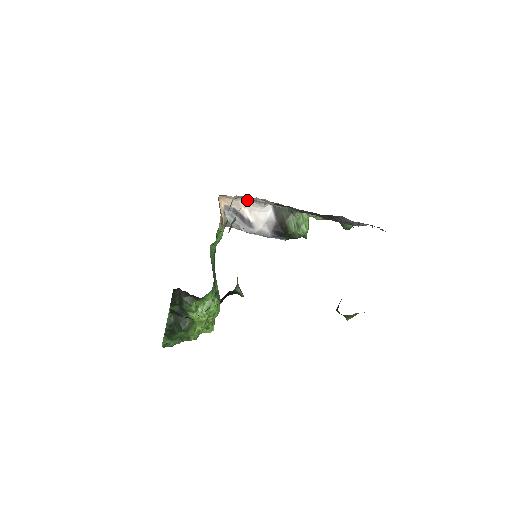
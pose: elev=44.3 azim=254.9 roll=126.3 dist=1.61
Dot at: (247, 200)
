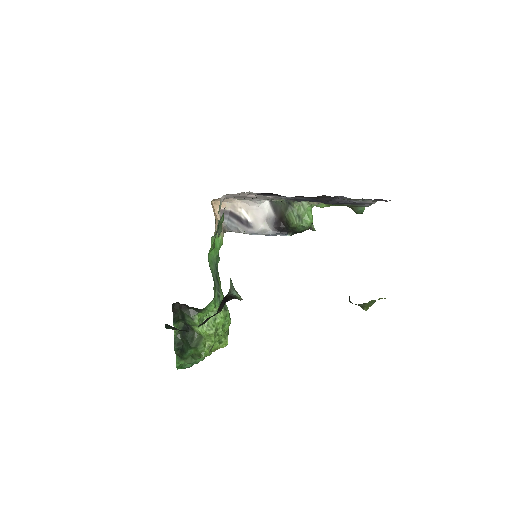
Dot at: (241, 200)
